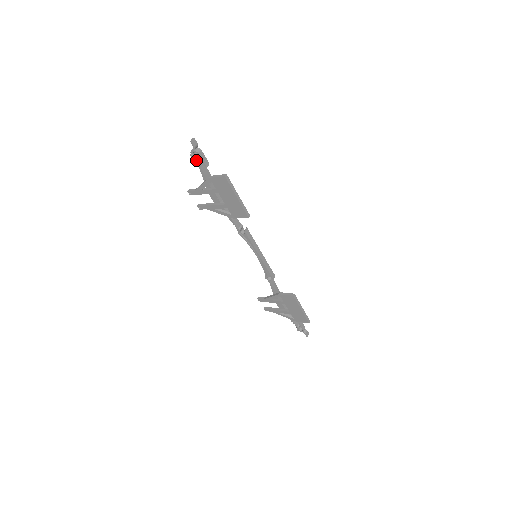
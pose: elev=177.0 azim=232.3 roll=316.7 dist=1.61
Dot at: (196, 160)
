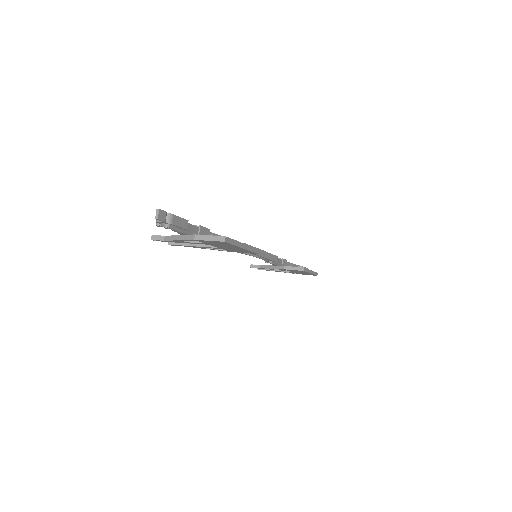
Dot at: (168, 228)
